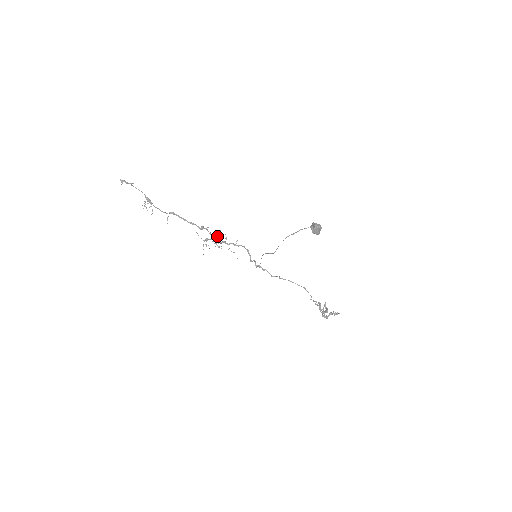
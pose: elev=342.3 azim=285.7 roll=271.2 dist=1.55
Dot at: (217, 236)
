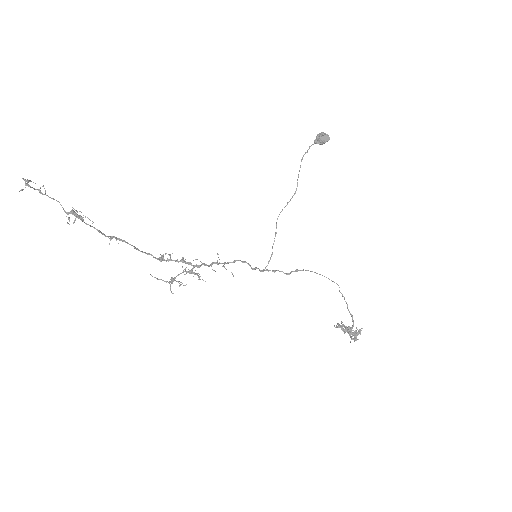
Dot at: (188, 262)
